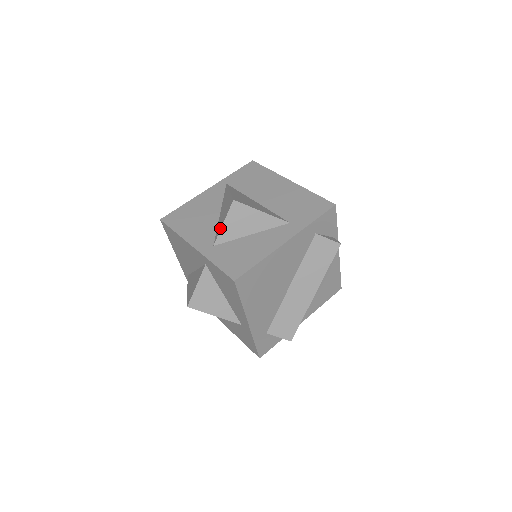
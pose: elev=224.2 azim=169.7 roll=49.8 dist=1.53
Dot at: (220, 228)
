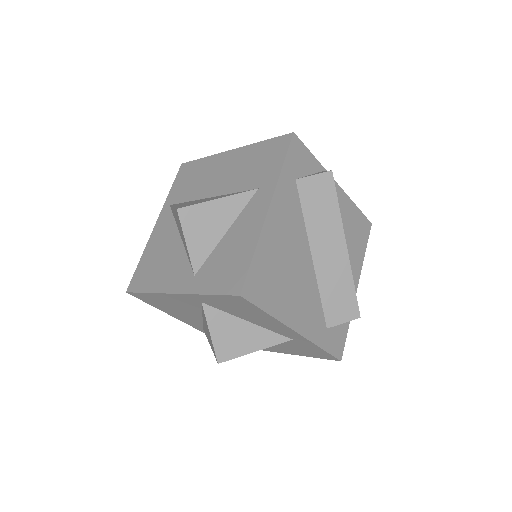
Dot at: (187, 251)
